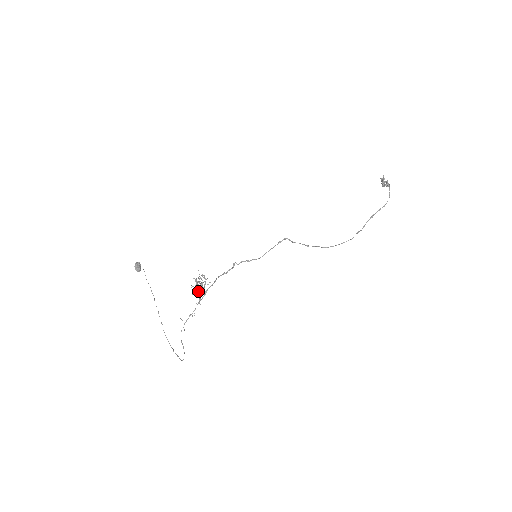
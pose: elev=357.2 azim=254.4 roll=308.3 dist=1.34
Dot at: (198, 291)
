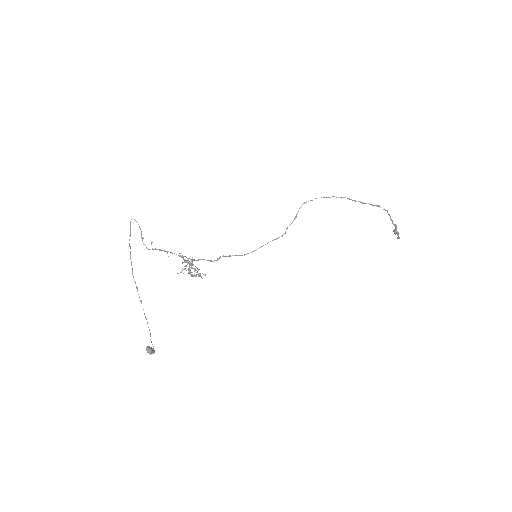
Dot at: (185, 261)
